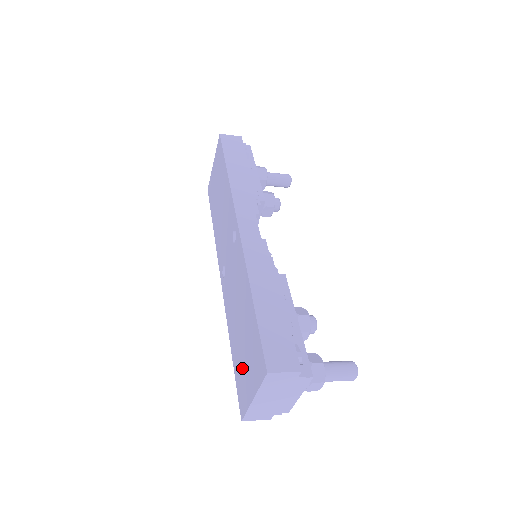
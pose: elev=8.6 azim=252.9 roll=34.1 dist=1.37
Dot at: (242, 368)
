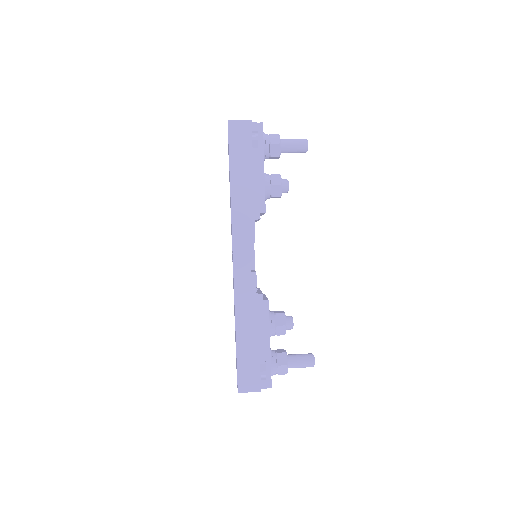
Dot at: occluded
